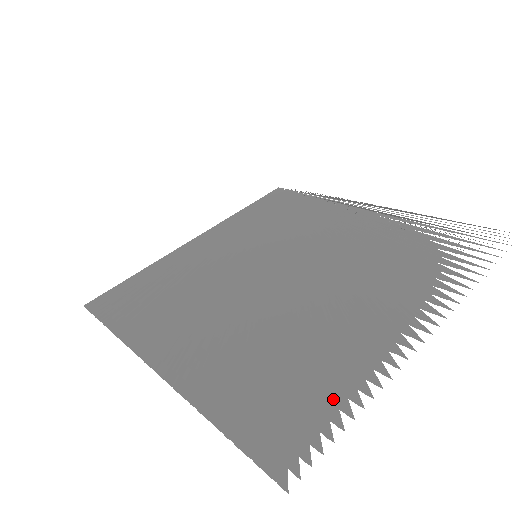
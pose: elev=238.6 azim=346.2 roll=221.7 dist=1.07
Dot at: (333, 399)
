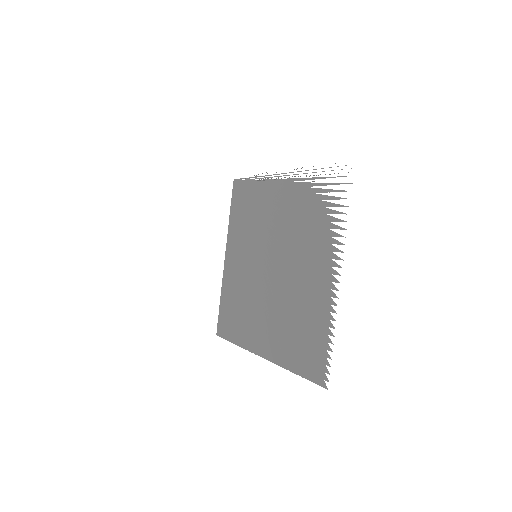
Dot at: (323, 338)
